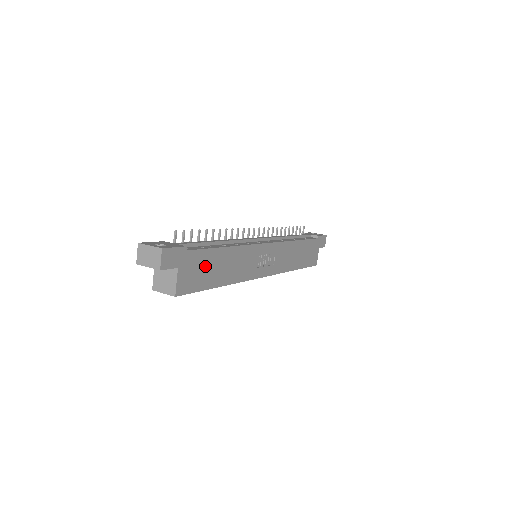
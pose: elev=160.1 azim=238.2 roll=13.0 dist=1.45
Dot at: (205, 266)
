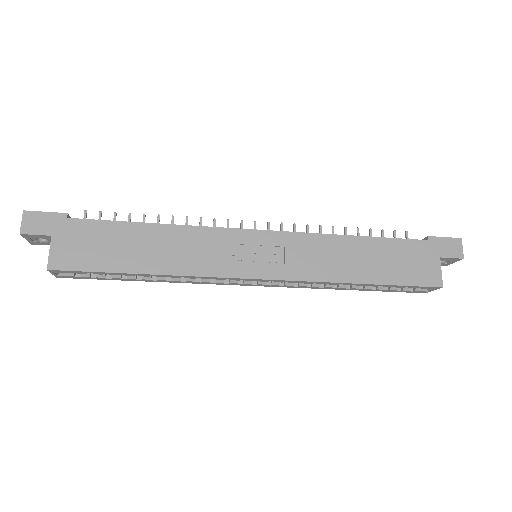
Dot at: (106, 242)
